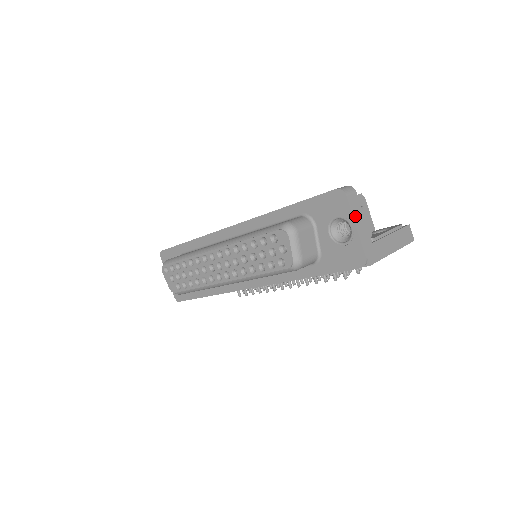
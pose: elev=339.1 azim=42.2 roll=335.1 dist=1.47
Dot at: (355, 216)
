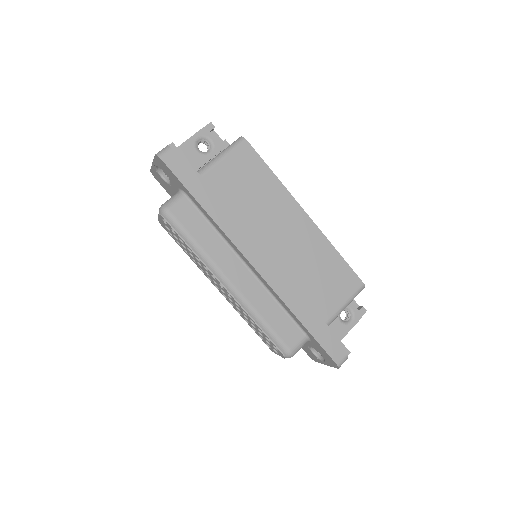
Dot at: occluded
